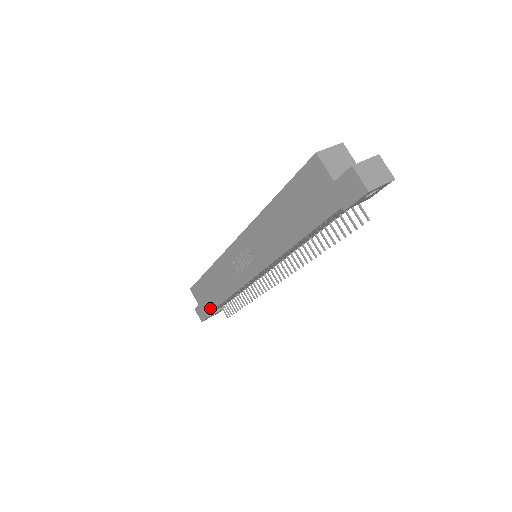
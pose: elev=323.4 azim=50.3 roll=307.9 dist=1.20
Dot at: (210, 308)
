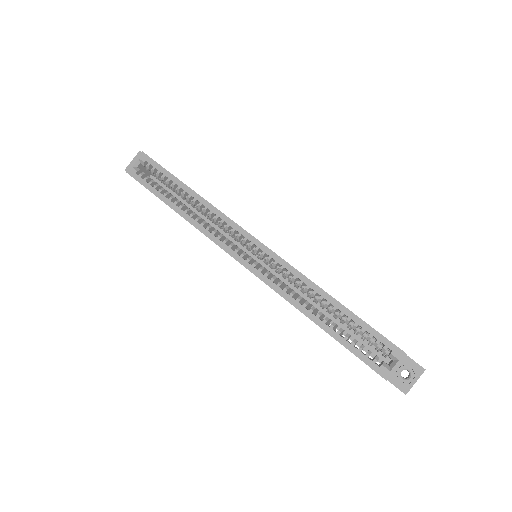
Dot at: occluded
